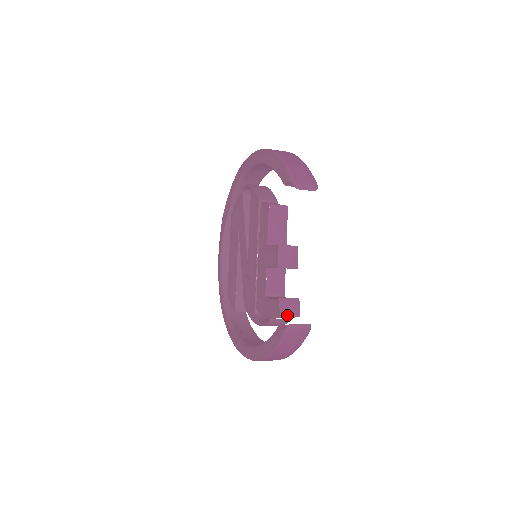
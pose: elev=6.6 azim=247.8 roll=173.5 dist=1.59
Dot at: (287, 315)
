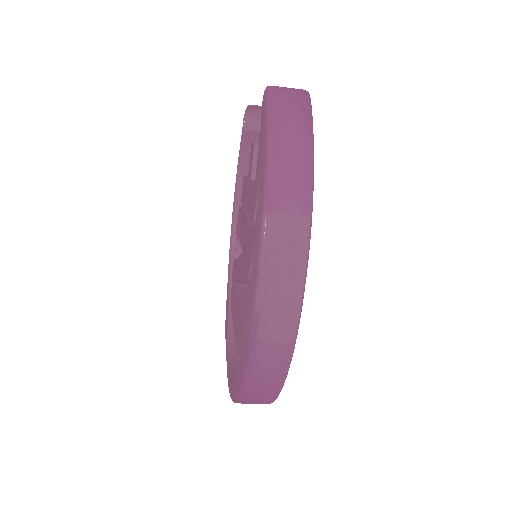
Dot at: occluded
